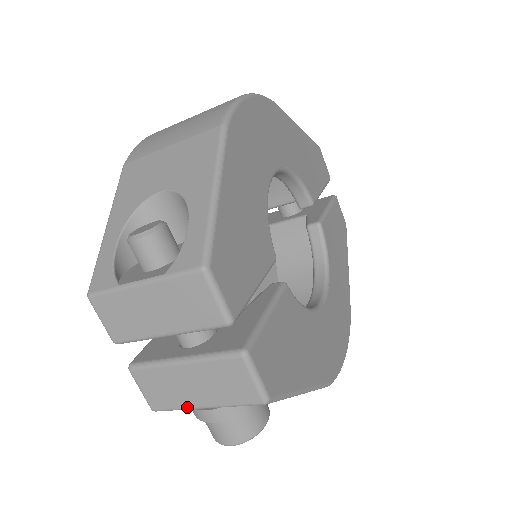
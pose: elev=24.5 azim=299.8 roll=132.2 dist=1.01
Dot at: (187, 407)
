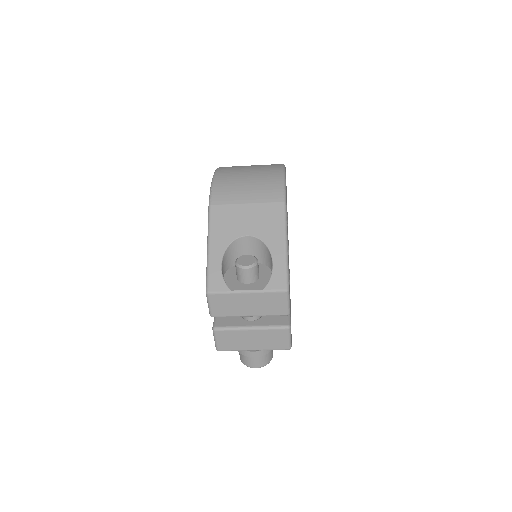
Dot at: (242, 350)
